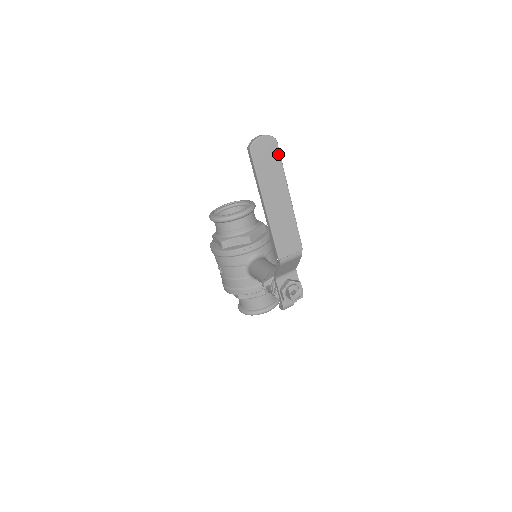
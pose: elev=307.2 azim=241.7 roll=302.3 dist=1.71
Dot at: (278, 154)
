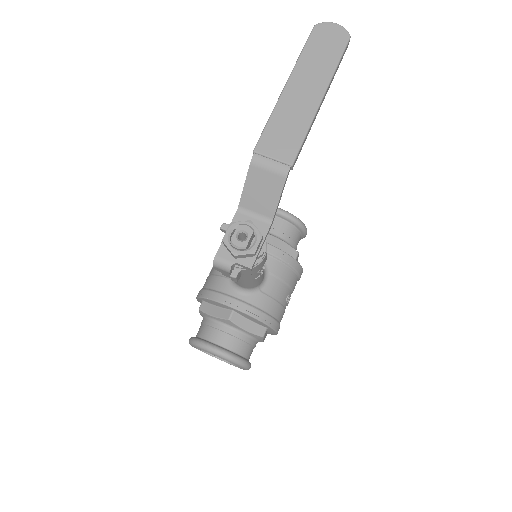
Dot at: (342, 49)
